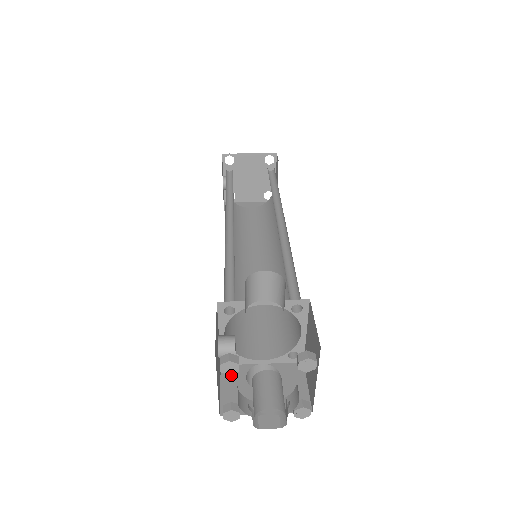
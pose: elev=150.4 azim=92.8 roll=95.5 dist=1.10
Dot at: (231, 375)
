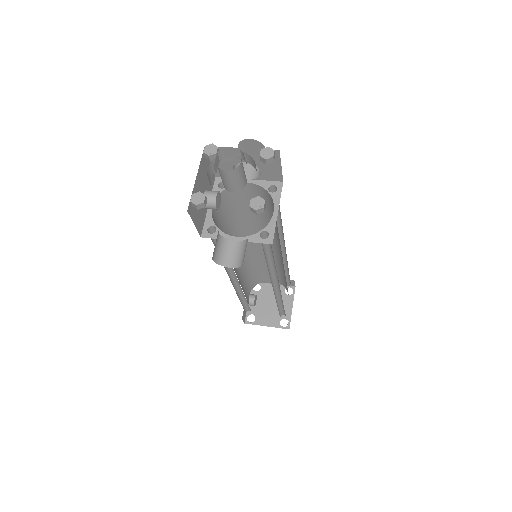
Dot at: occluded
